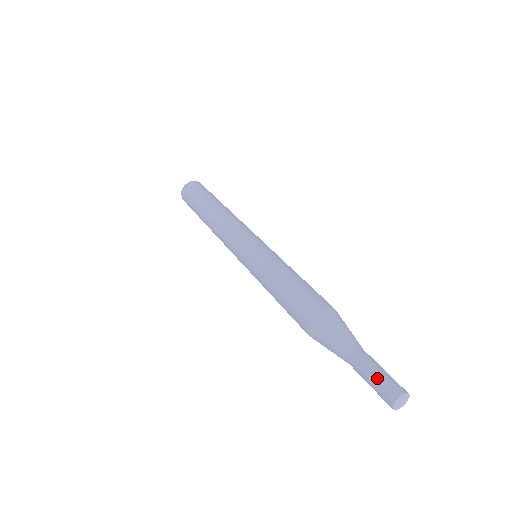
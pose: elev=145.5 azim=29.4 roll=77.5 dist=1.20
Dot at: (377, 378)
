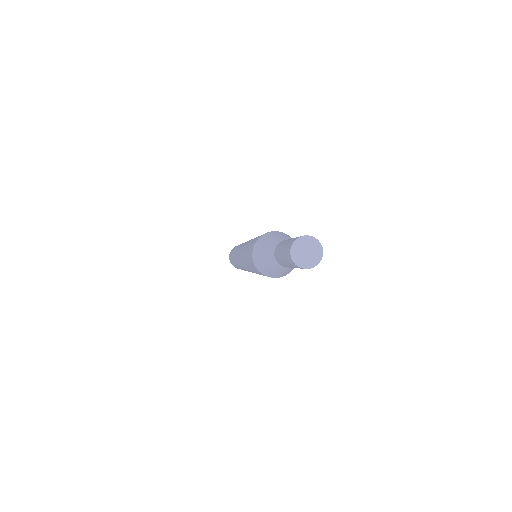
Dot at: (282, 255)
